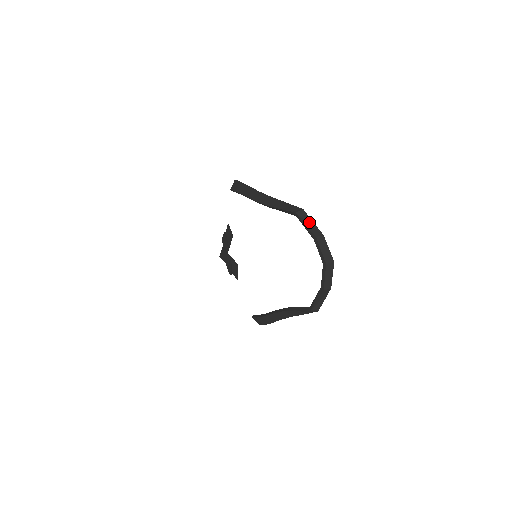
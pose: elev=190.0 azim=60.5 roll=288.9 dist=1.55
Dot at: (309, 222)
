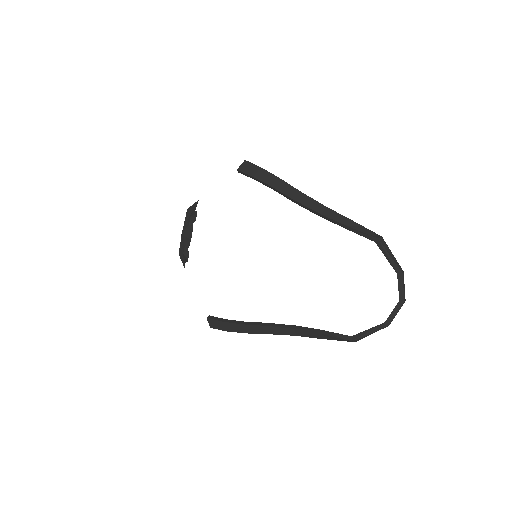
Dot at: (390, 253)
